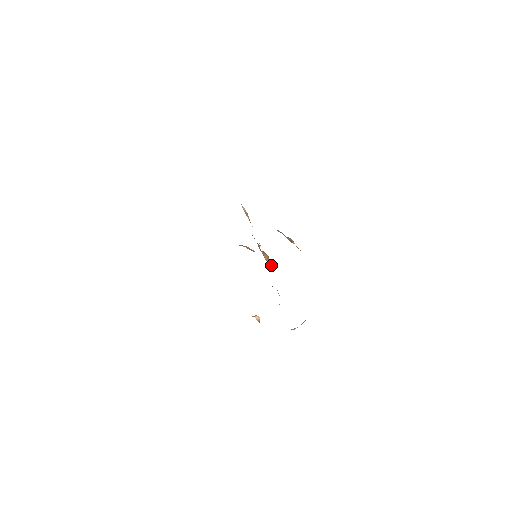
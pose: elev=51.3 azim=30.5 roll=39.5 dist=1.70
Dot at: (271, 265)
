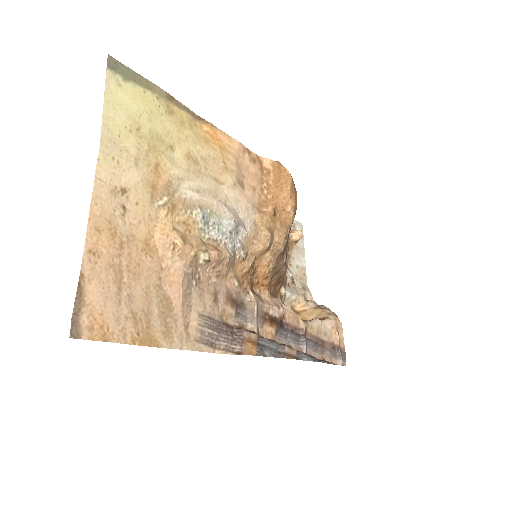
Dot at: (265, 285)
